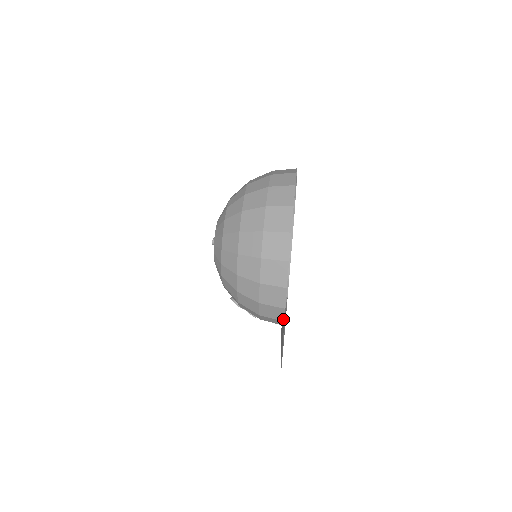
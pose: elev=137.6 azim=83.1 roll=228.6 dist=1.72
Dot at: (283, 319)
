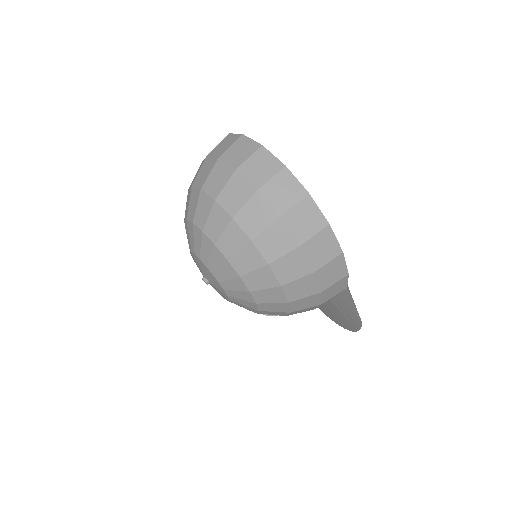
Dot at: (339, 294)
